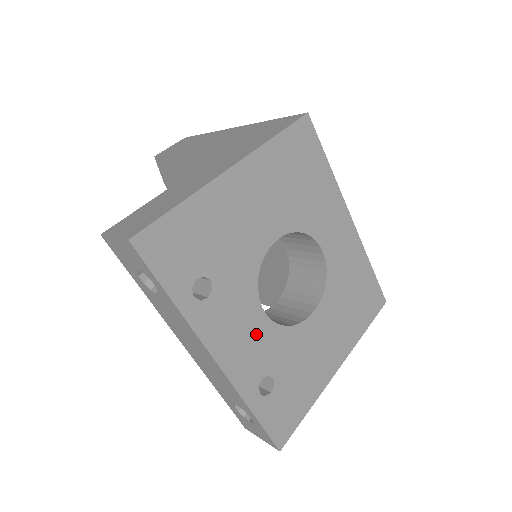
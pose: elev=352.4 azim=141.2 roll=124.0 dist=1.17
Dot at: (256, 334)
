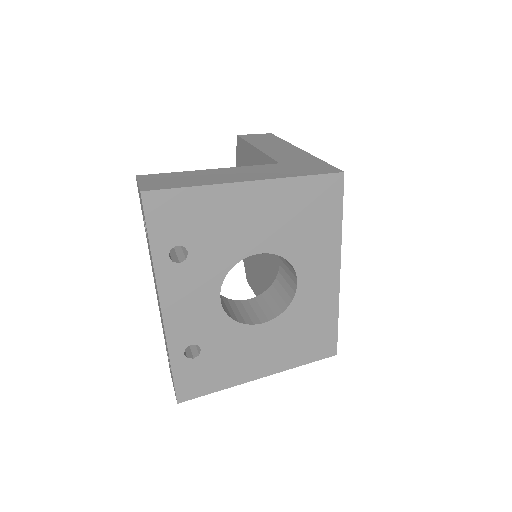
Dot at: (204, 310)
